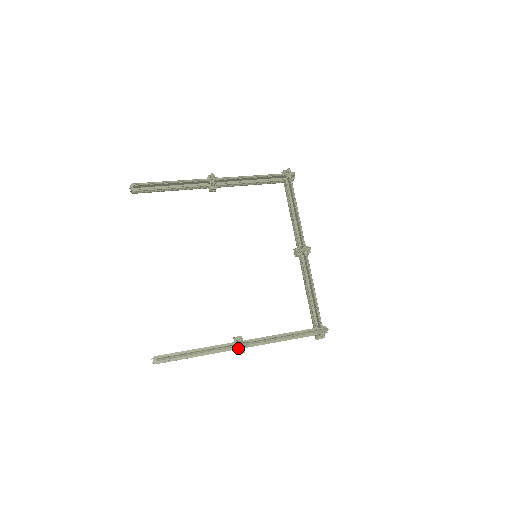
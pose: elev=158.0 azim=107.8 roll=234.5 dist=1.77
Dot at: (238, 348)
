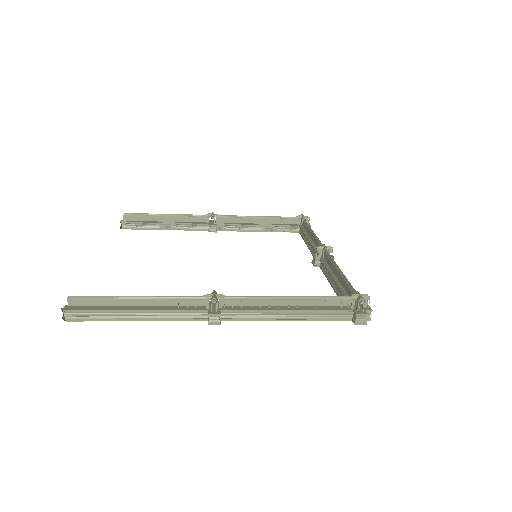
Dot at: (210, 309)
